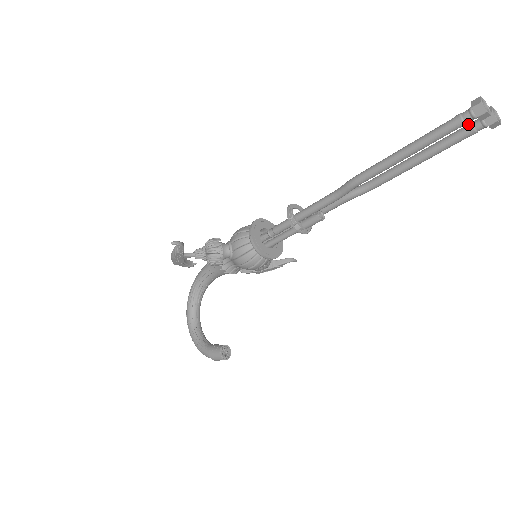
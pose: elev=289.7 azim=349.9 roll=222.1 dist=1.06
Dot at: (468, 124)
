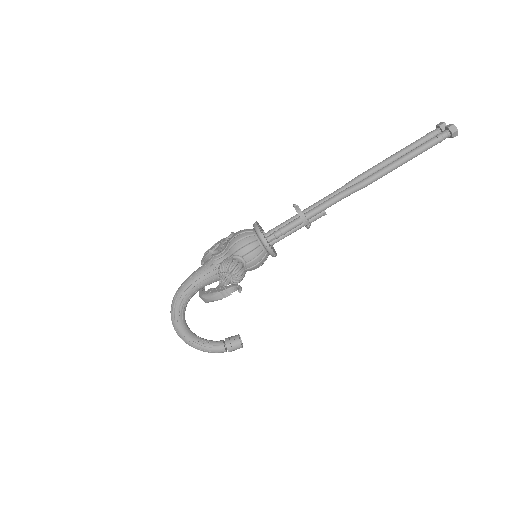
Dot at: (431, 134)
